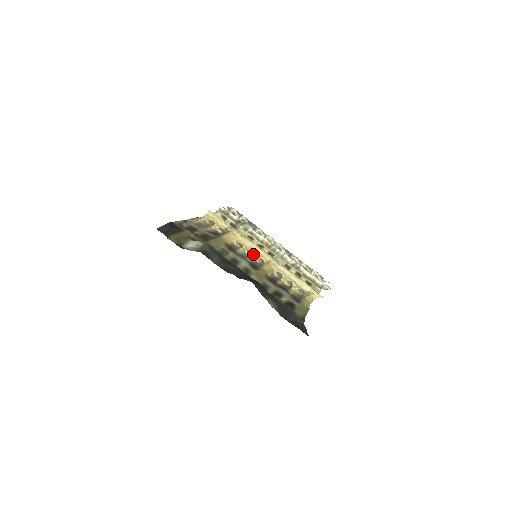
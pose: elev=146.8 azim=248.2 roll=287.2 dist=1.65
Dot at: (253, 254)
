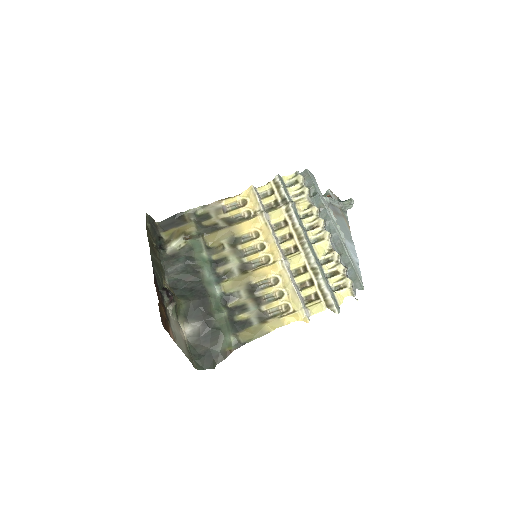
Dot at: (263, 250)
